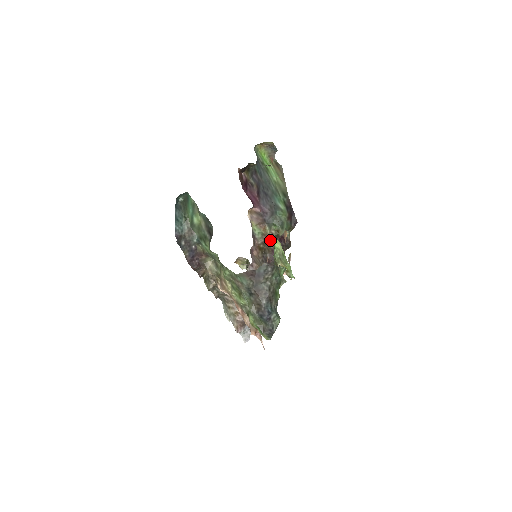
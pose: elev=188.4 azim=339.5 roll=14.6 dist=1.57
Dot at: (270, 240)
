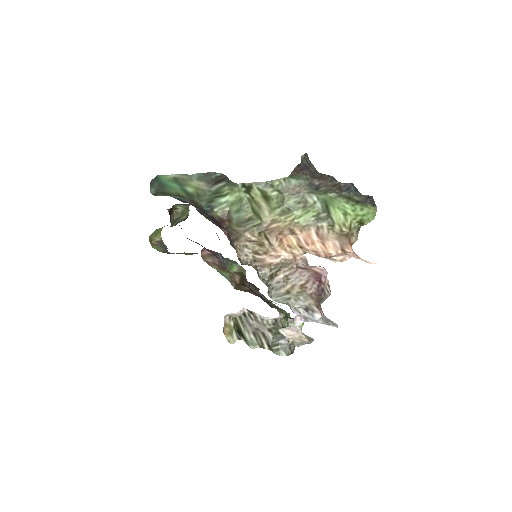
Dot at: (240, 282)
